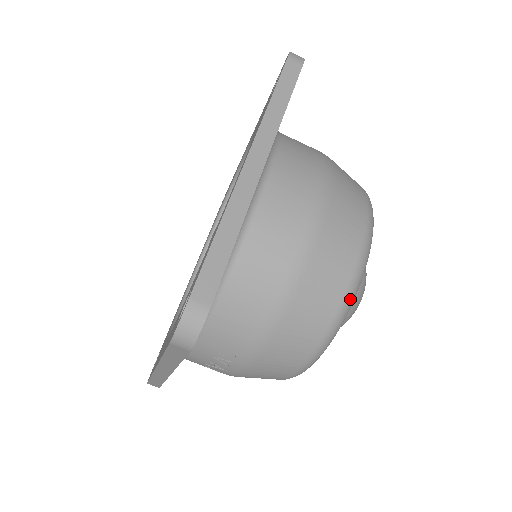
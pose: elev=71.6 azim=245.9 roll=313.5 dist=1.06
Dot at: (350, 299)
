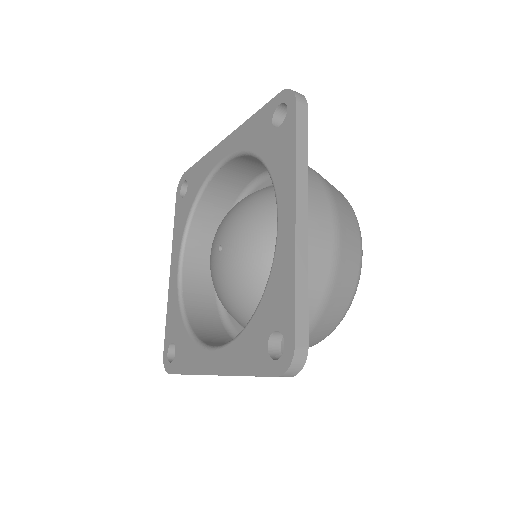
Dot at: occluded
